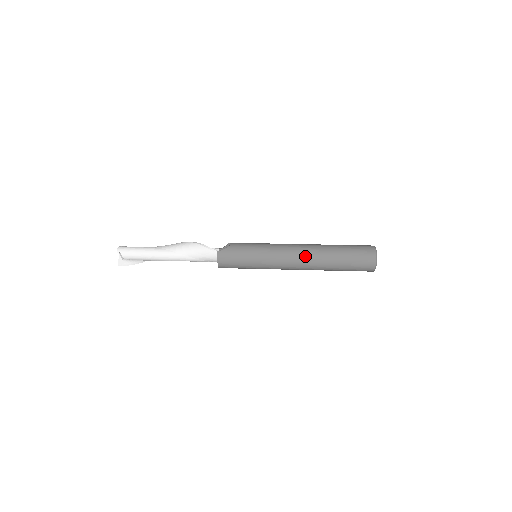
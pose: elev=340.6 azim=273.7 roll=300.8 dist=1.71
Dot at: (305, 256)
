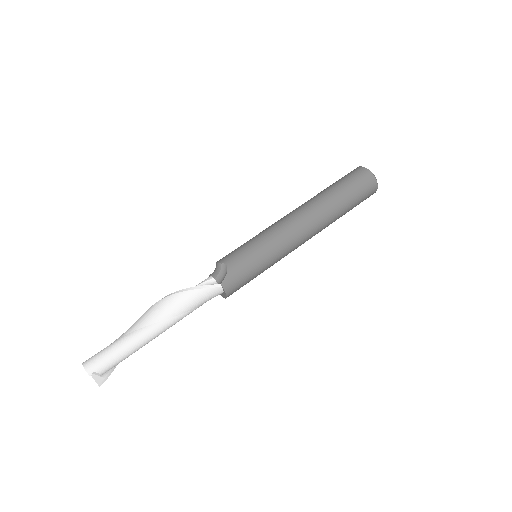
Dot at: (313, 224)
